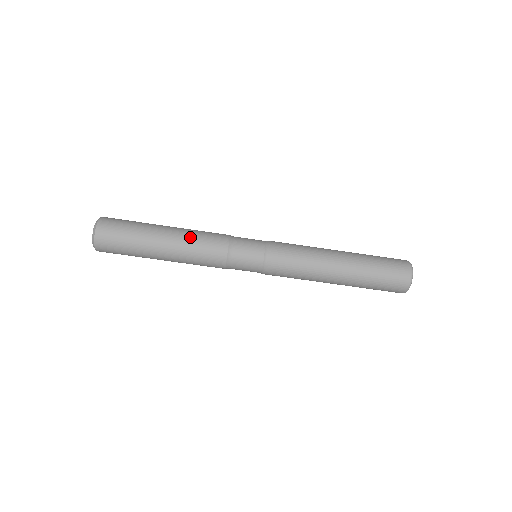
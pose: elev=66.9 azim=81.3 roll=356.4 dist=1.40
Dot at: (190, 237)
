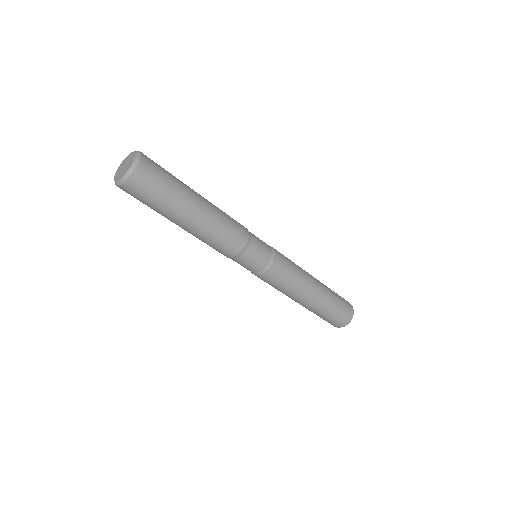
Dot at: (212, 233)
